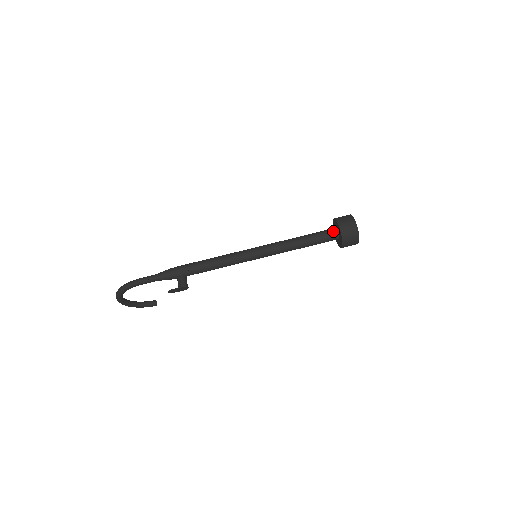
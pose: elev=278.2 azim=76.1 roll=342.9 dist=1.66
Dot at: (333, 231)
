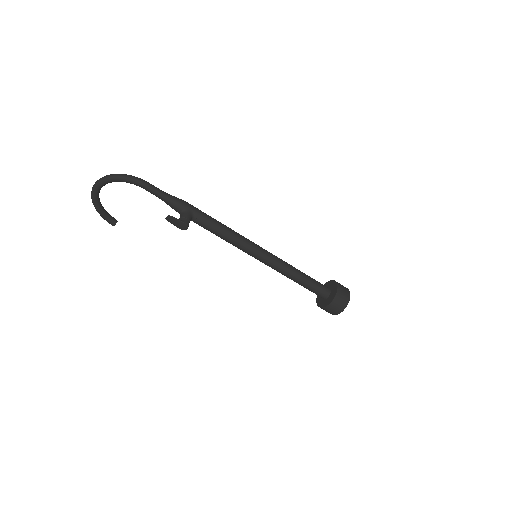
Dot at: (327, 288)
